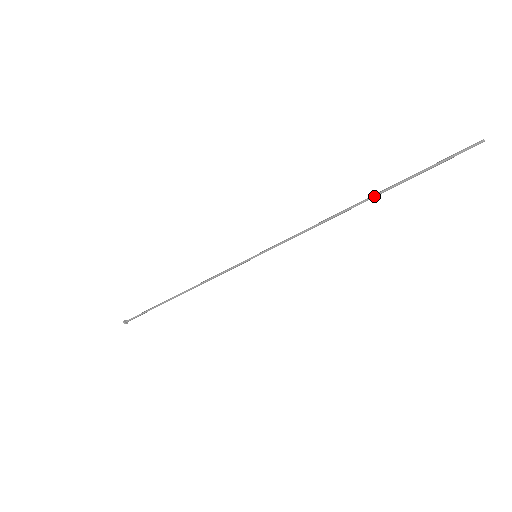
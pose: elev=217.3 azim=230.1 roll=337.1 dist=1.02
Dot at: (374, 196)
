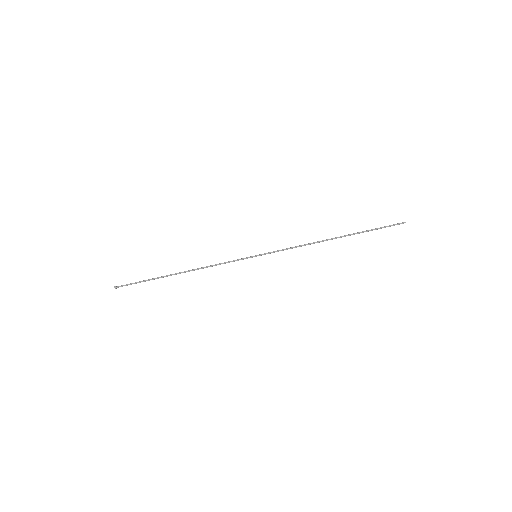
Dot at: (344, 236)
